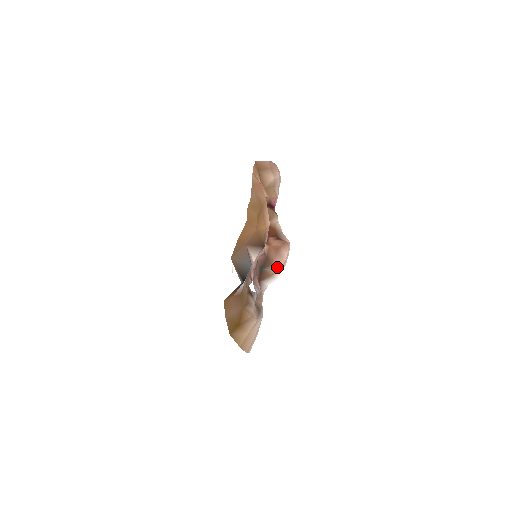
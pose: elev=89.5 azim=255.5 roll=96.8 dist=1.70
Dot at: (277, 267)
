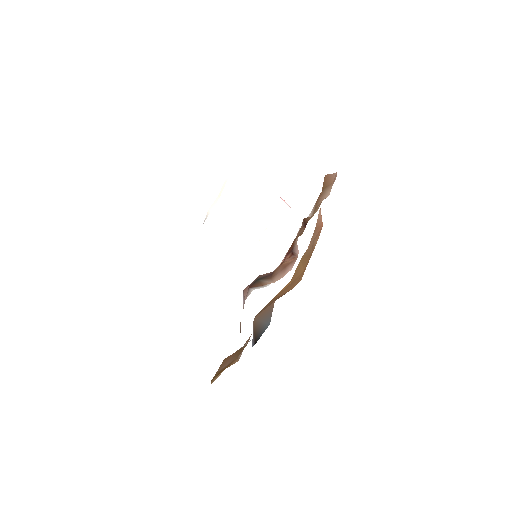
Dot at: (274, 280)
